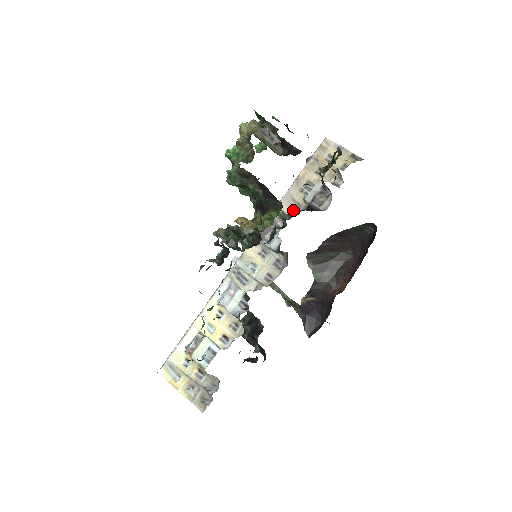
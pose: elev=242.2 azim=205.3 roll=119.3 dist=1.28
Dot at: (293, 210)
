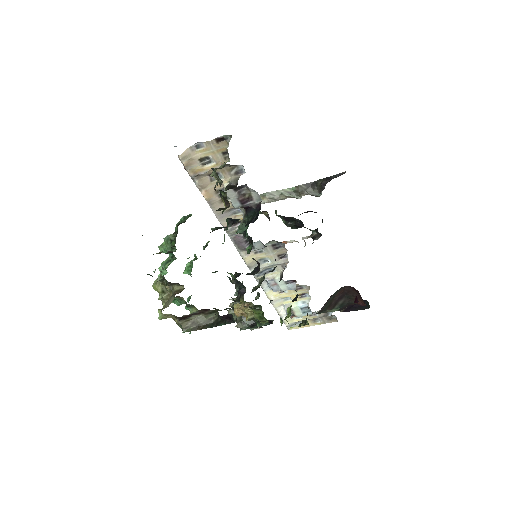
Dot at: (236, 216)
